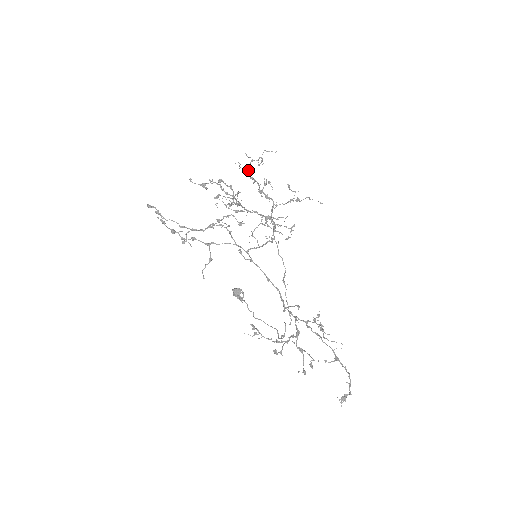
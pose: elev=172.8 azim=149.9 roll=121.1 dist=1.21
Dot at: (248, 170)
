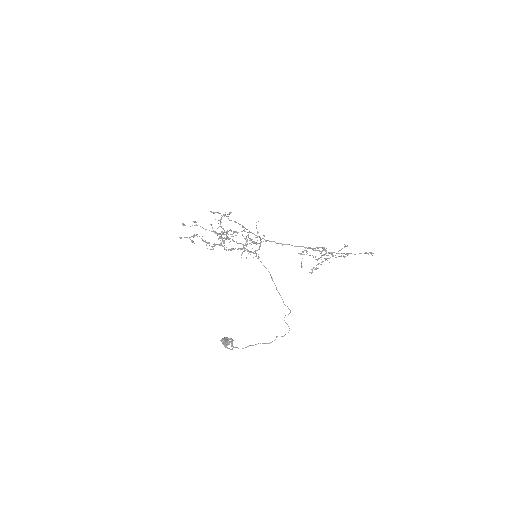
Dot at: (220, 223)
